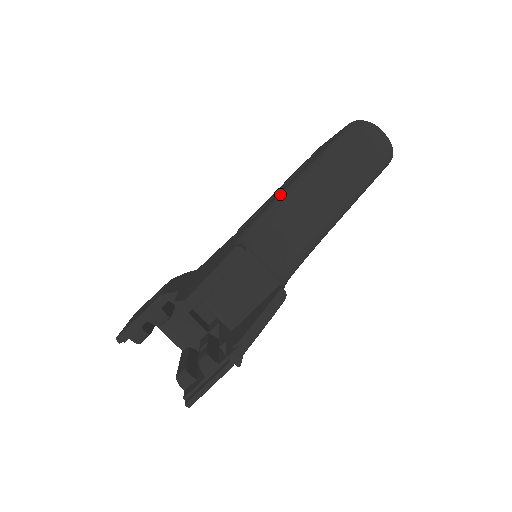
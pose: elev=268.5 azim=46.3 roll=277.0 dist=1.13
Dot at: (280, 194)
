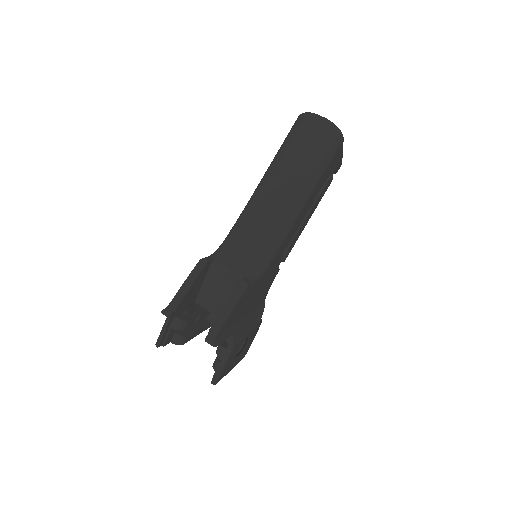
Dot at: occluded
